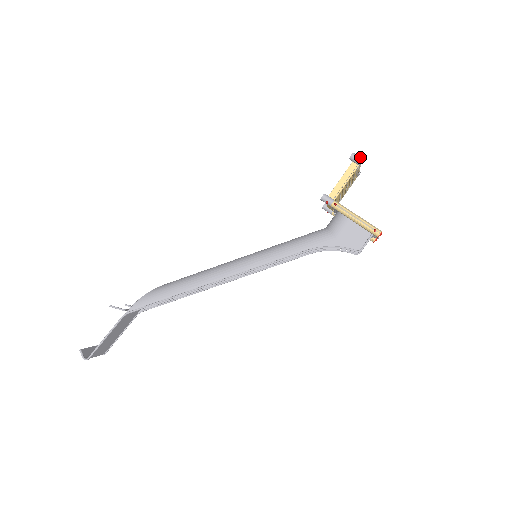
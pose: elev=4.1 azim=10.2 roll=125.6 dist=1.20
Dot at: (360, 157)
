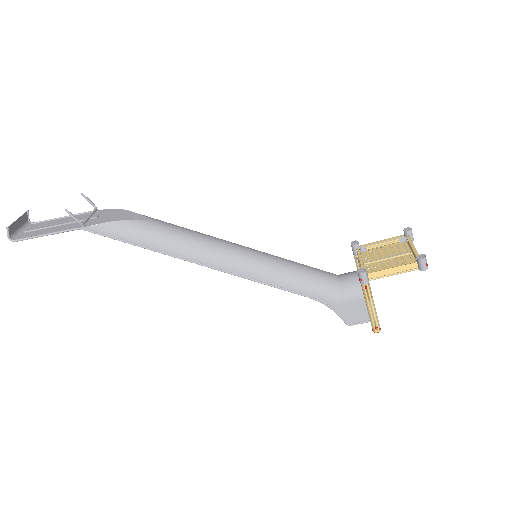
Dot at: (427, 265)
